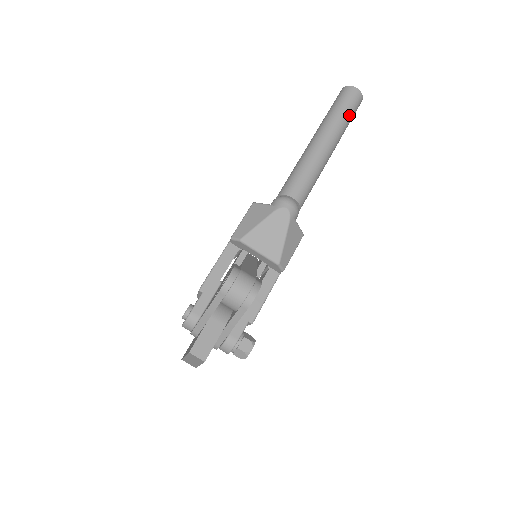
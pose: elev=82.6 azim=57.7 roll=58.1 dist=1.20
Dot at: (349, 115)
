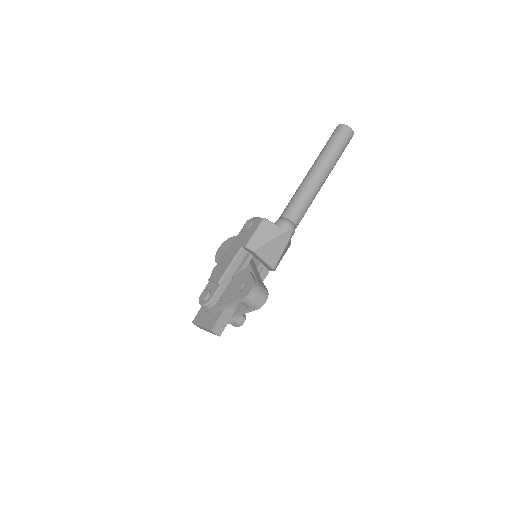
Dot at: occluded
